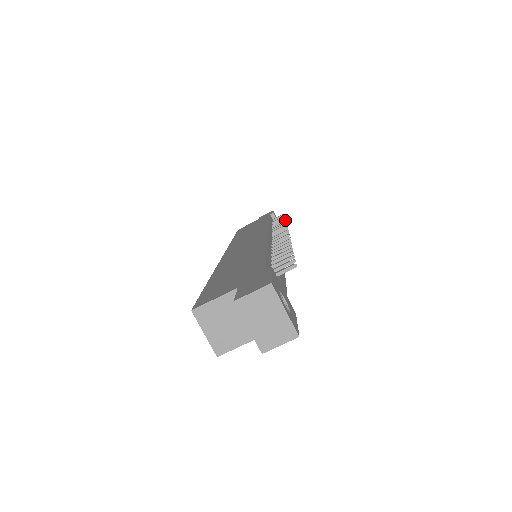
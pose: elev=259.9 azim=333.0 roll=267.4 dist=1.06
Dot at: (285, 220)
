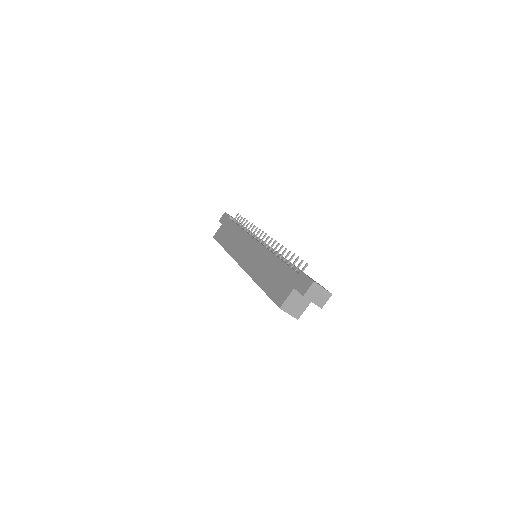
Dot at: (249, 222)
